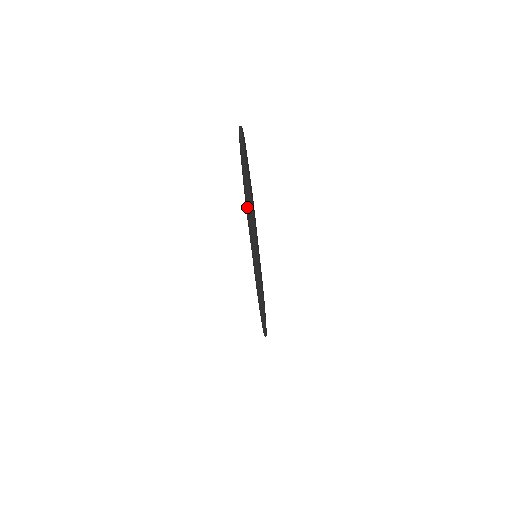
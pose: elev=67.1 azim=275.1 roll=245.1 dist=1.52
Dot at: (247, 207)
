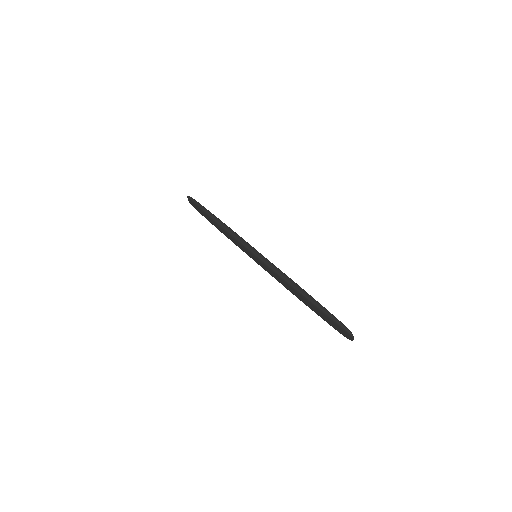
Dot at: (217, 222)
